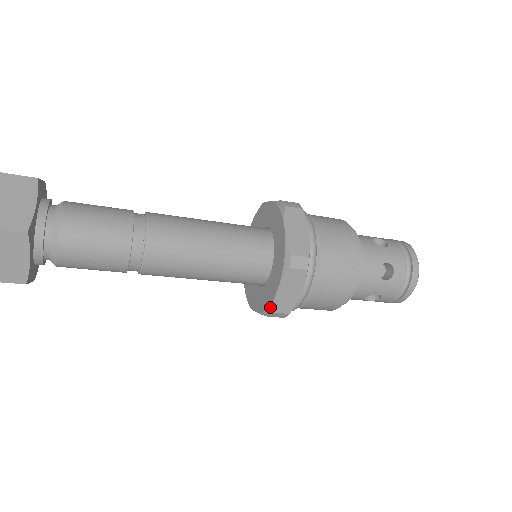
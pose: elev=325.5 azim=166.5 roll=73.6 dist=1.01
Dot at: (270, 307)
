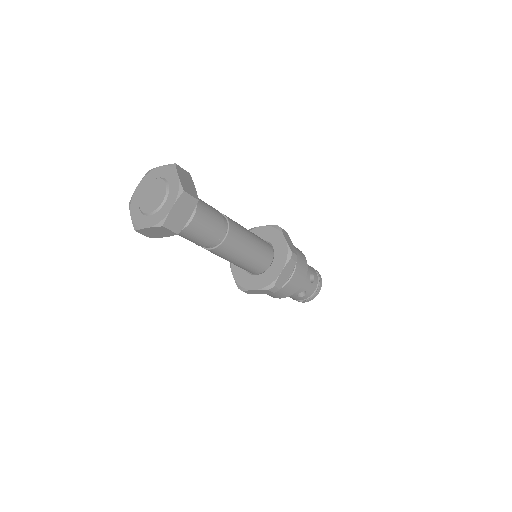
Dot at: (244, 289)
